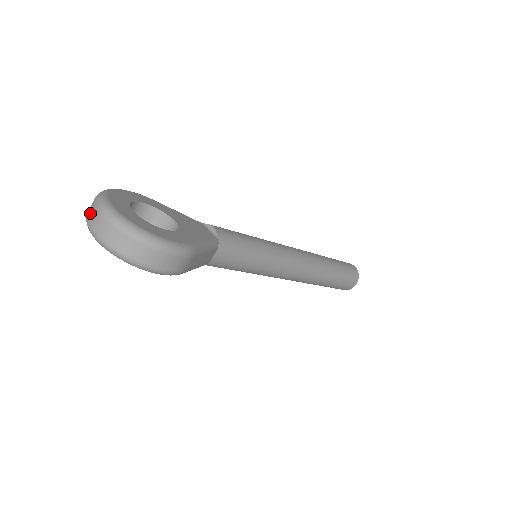
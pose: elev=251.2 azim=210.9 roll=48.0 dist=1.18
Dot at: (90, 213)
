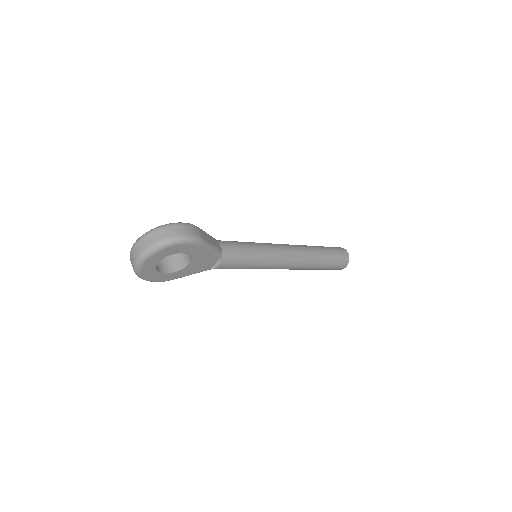
Dot at: (132, 259)
